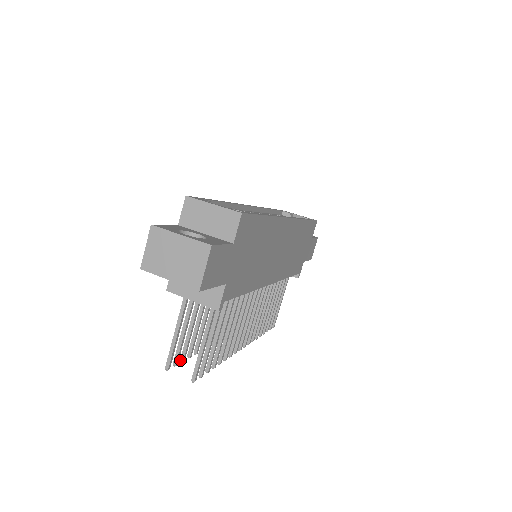
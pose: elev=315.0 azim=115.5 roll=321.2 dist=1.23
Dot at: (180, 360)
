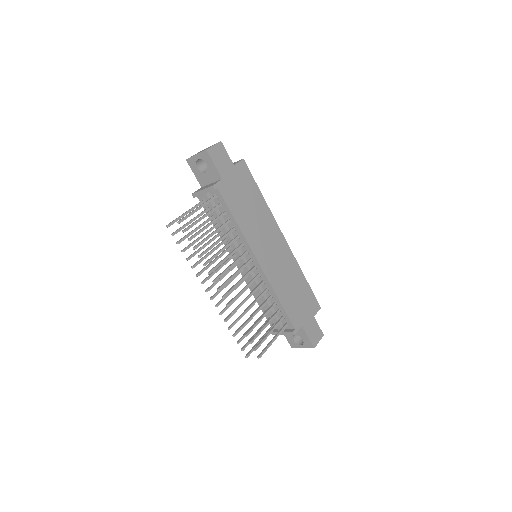
Dot at: (177, 242)
